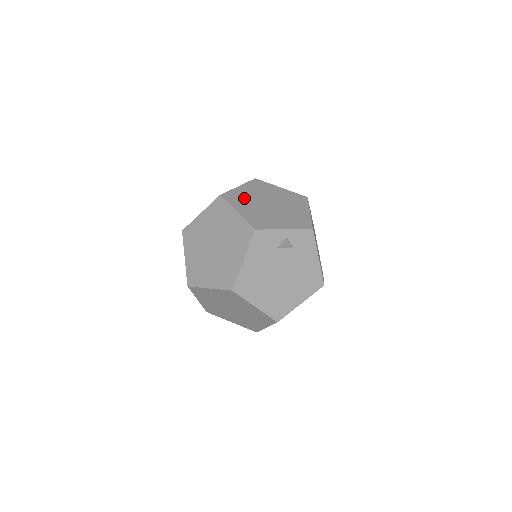
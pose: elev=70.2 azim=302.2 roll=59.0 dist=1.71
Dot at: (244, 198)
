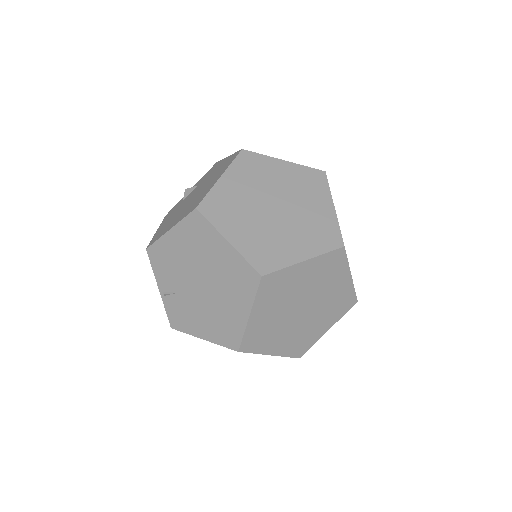
Dot at: (268, 330)
